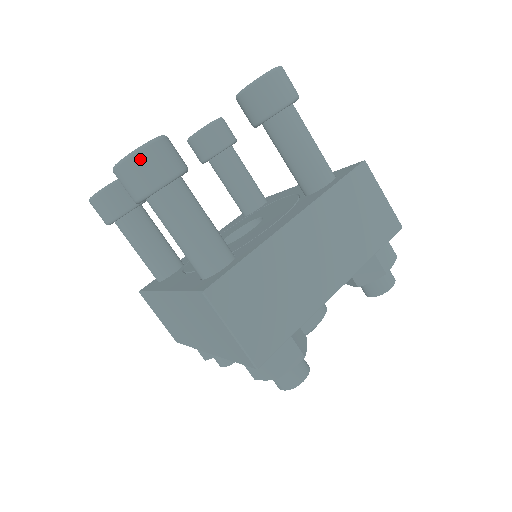
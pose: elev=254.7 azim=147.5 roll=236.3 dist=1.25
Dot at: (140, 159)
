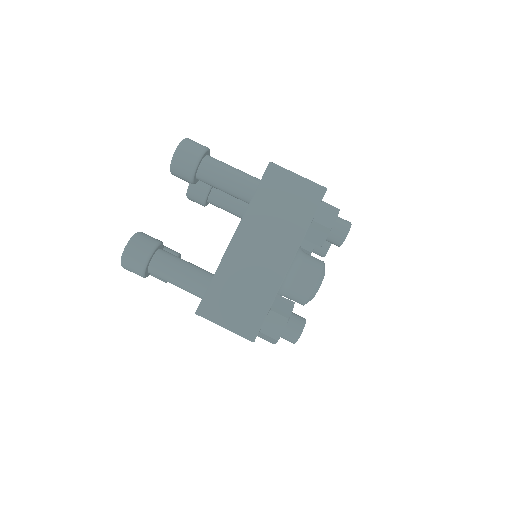
Dot at: (191, 140)
